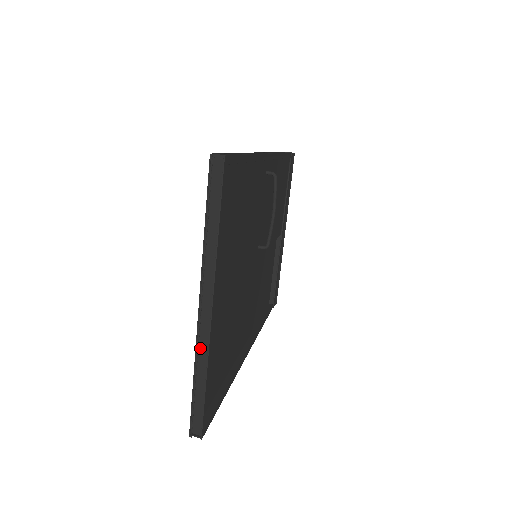
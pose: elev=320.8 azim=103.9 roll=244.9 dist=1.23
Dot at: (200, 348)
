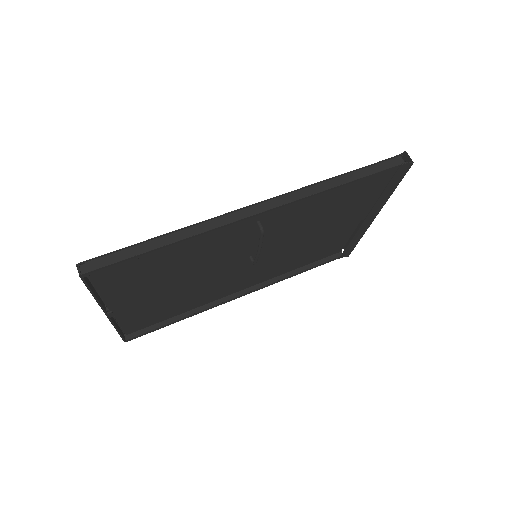
Dot at: (113, 318)
